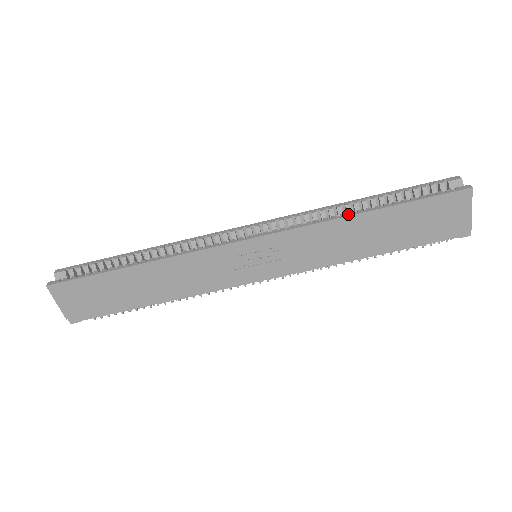
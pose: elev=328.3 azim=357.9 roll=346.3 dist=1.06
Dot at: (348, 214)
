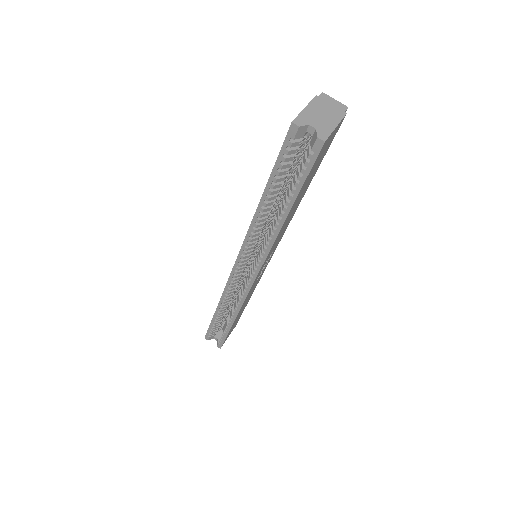
Dot at: (277, 230)
